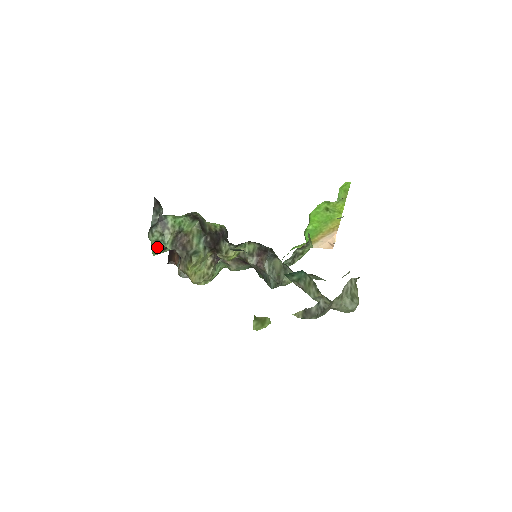
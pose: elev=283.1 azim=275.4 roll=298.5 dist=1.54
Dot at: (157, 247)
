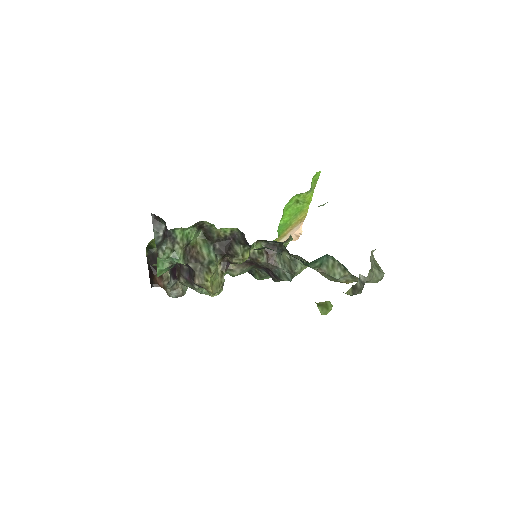
Dot at: (163, 266)
